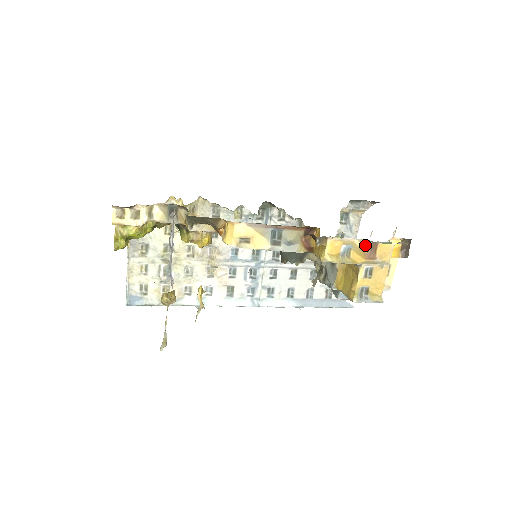
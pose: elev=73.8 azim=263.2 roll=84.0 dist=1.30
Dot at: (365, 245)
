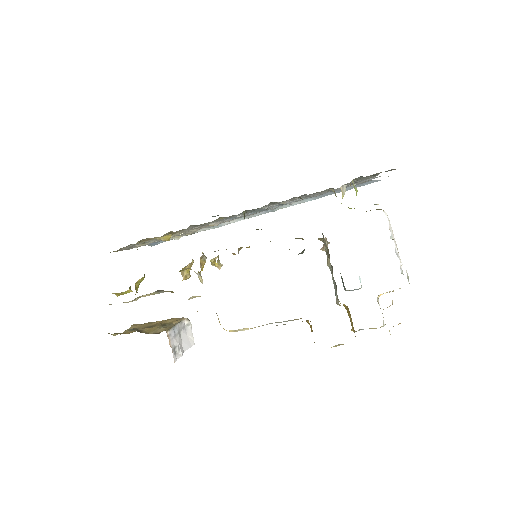
Dot at: occluded
